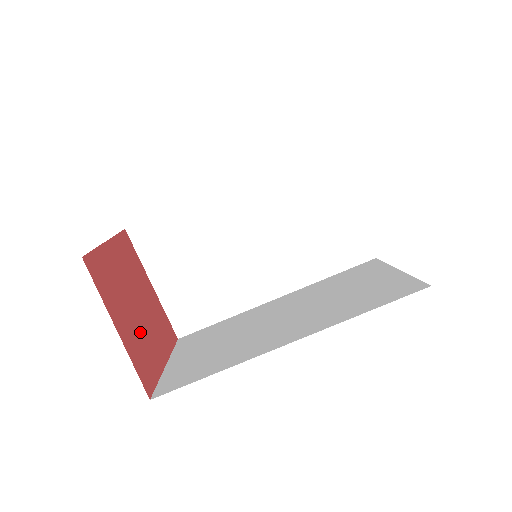
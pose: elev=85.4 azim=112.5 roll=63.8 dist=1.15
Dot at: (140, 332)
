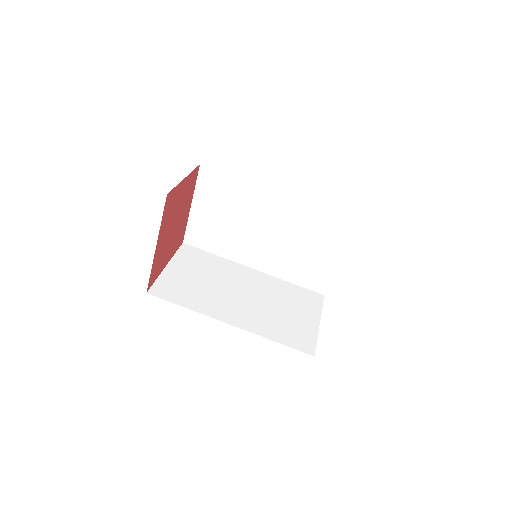
Dot at: (173, 214)
